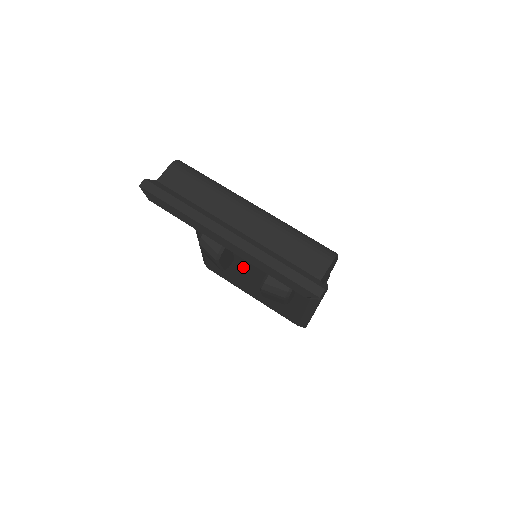
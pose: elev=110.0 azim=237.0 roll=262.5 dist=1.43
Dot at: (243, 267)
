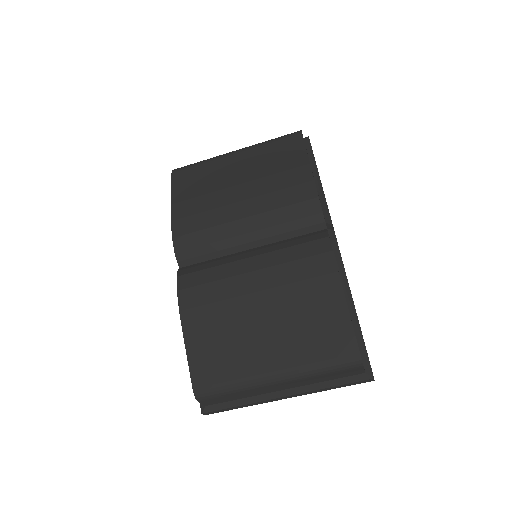
Dot at: occluded
